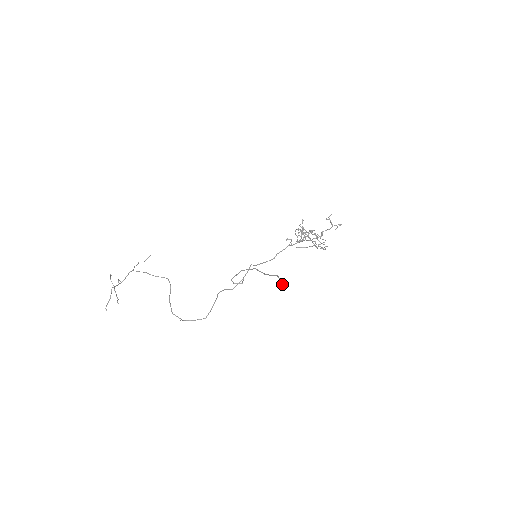
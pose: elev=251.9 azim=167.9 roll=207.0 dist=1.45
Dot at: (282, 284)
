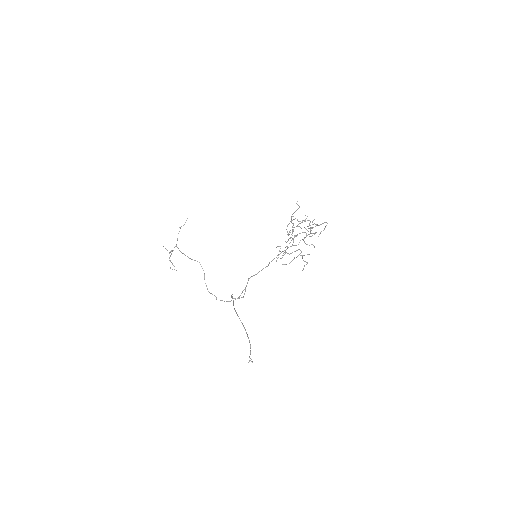
Dot at: occluded
